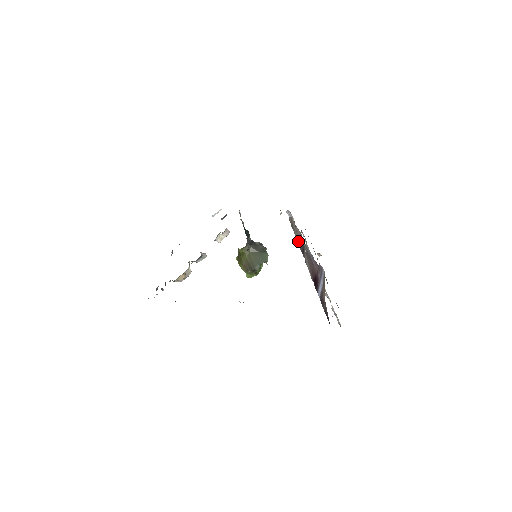
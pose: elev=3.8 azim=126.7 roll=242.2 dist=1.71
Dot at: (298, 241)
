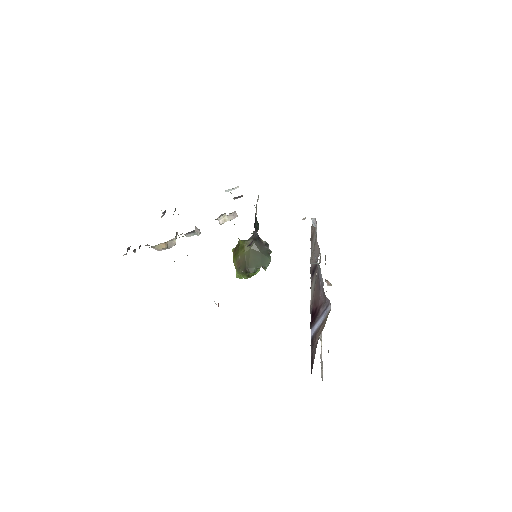
Dot at: (312, 258)
